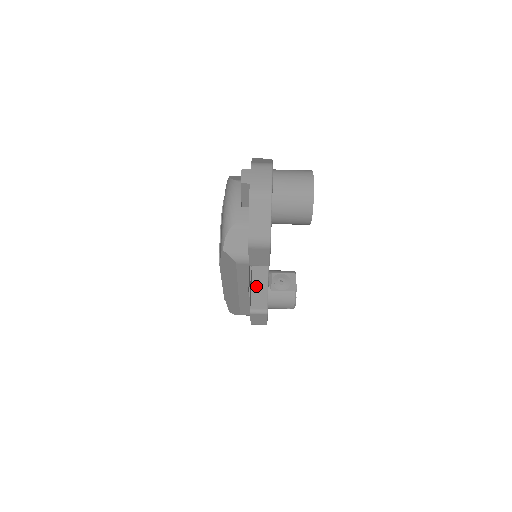
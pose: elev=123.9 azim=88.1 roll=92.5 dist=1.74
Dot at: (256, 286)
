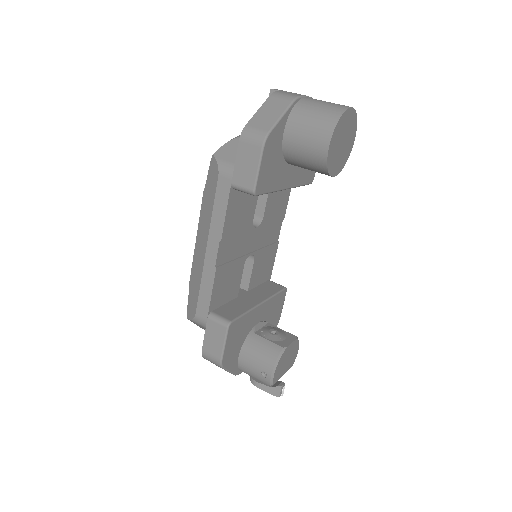
Dot at: (237, 302)
